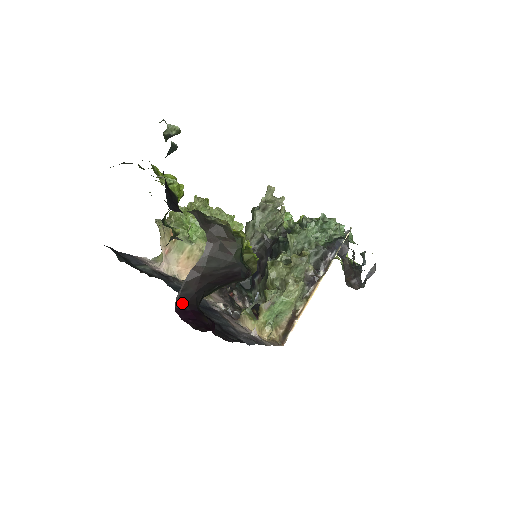
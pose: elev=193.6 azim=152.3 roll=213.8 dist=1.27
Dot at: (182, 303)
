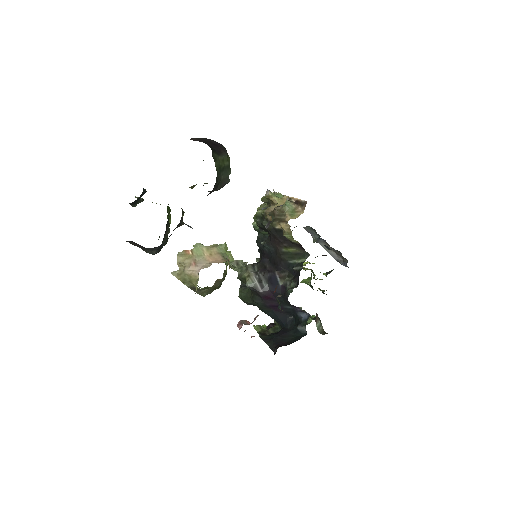
Dot at: occluded
